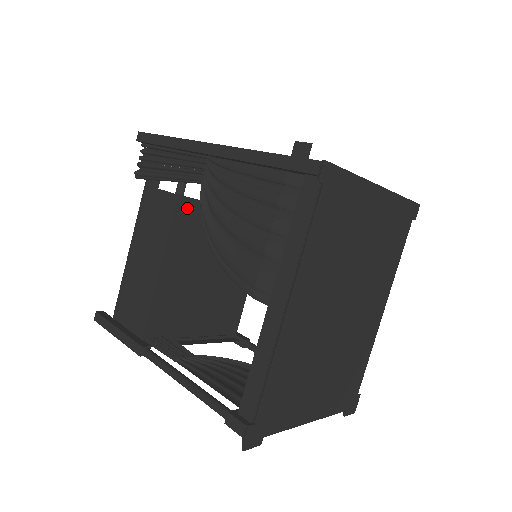
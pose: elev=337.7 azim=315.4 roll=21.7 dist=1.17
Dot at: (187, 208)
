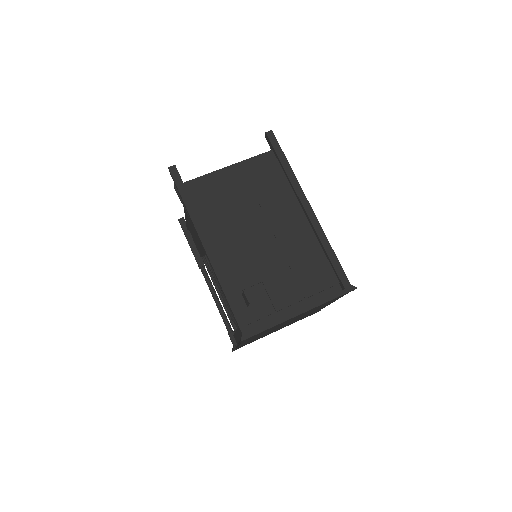
Dot at: occluded
